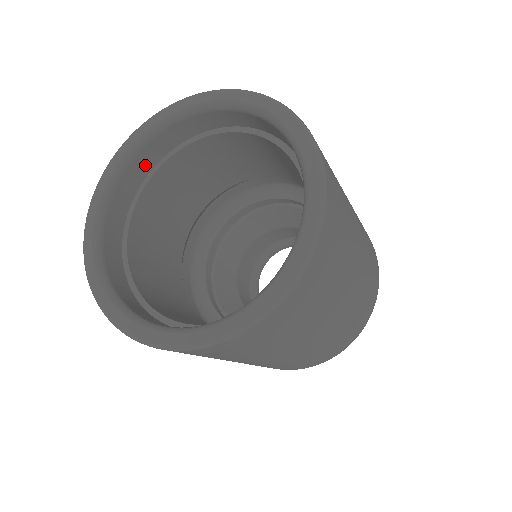
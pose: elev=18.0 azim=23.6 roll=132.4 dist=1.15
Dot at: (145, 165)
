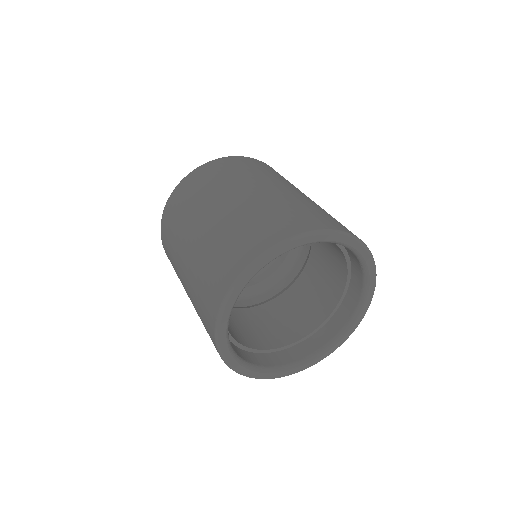
Dot at: occluded
